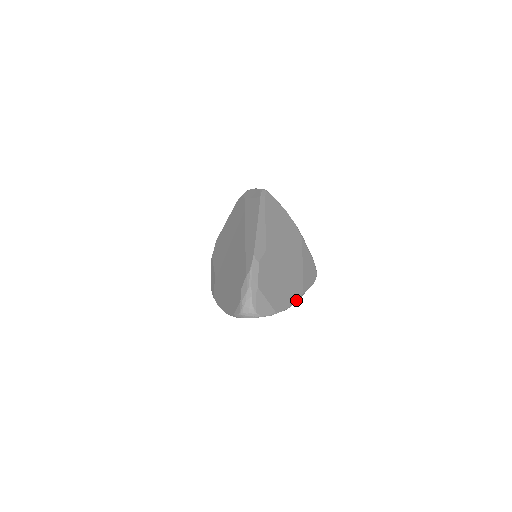
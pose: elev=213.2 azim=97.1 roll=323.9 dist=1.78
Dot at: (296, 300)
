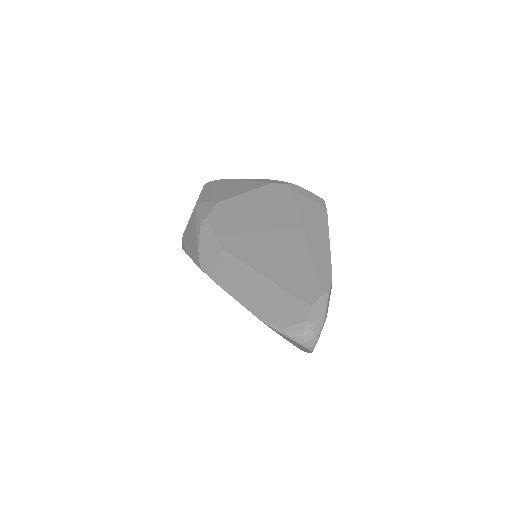
Dot at: occluded
